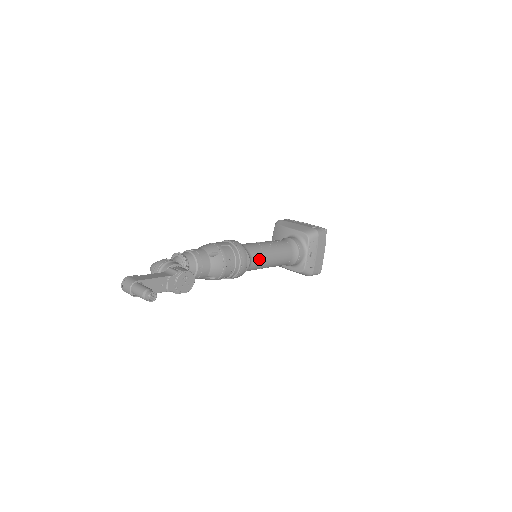
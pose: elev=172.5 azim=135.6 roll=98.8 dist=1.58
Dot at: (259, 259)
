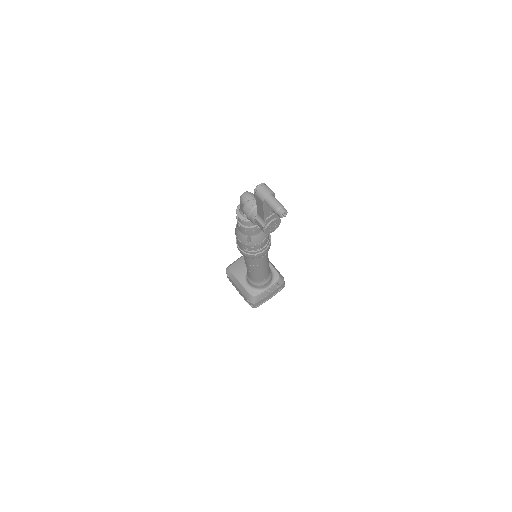
Dot at: (264, 260)
